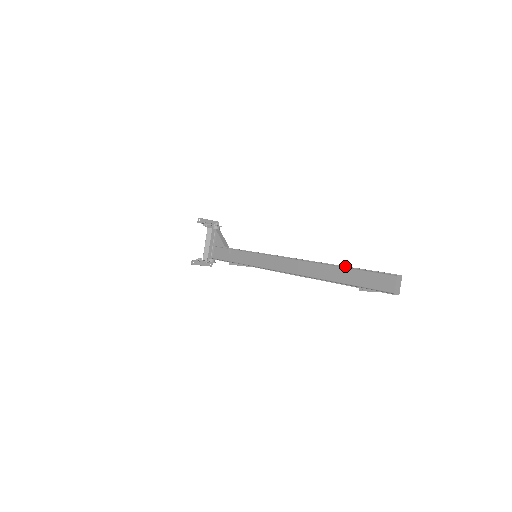
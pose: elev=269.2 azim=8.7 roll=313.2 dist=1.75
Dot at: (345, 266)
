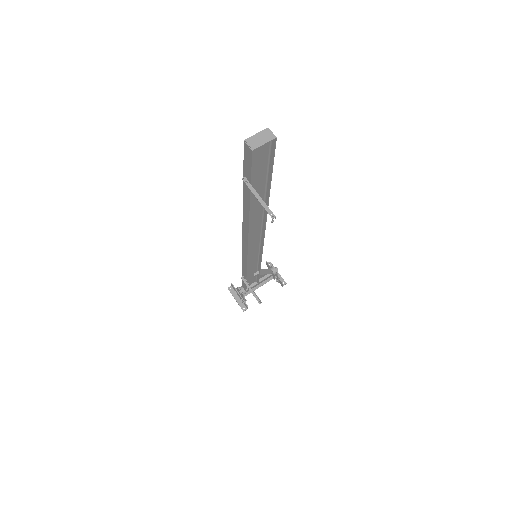
Dot at: occluded
